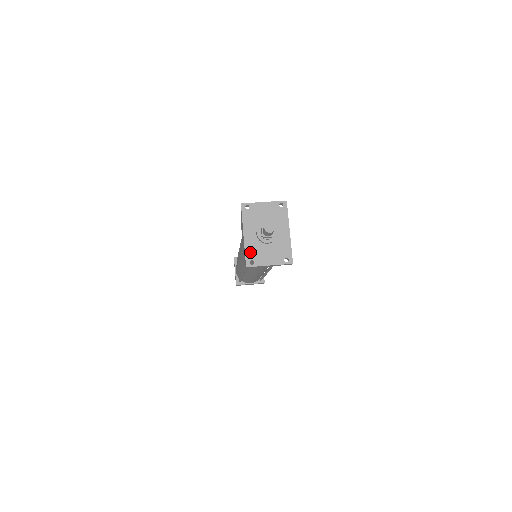
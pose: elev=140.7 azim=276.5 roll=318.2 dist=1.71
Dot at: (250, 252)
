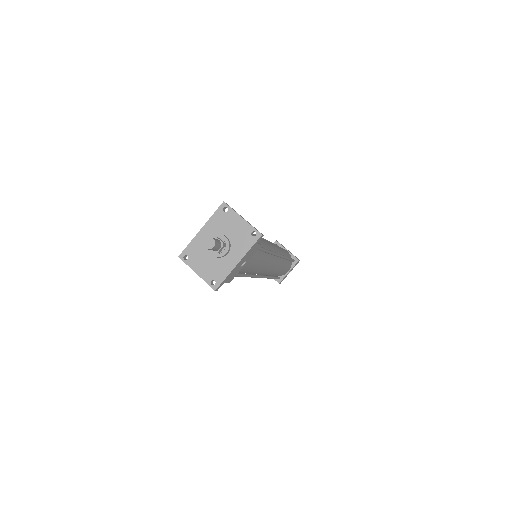
Dot at: (192, 248)
